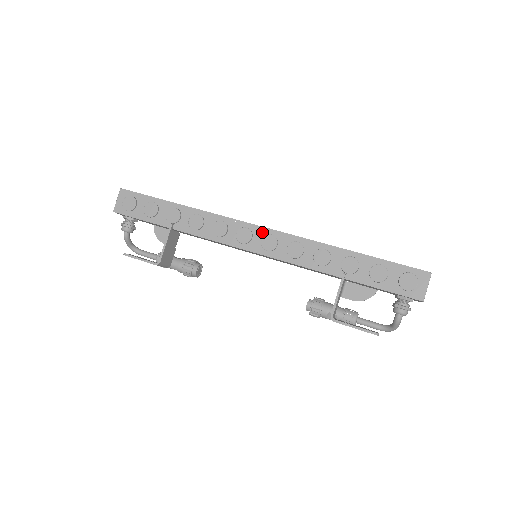
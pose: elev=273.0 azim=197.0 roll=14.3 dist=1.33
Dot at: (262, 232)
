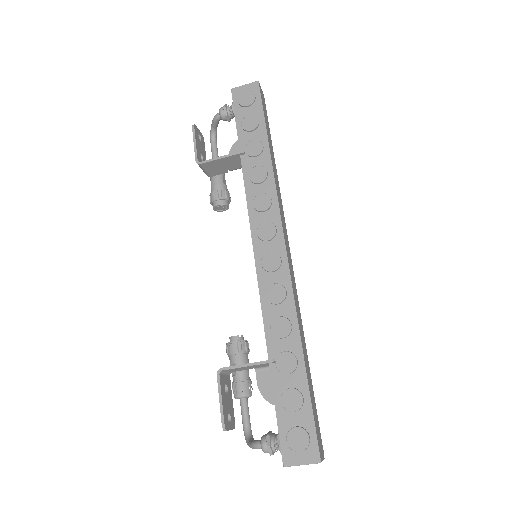
Dot at: (279, 248)
